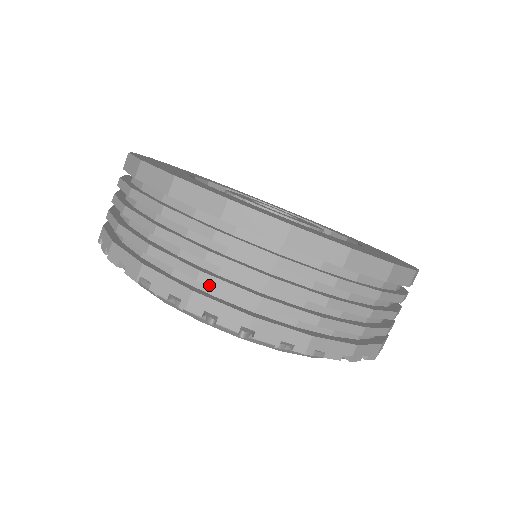
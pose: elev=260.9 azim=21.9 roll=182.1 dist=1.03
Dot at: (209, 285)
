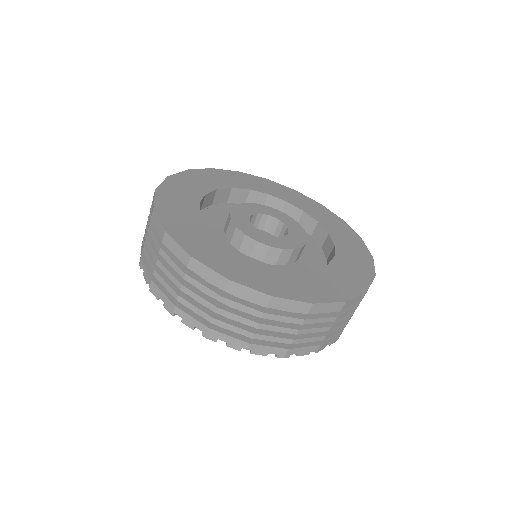
Dot at: (220, 326)
